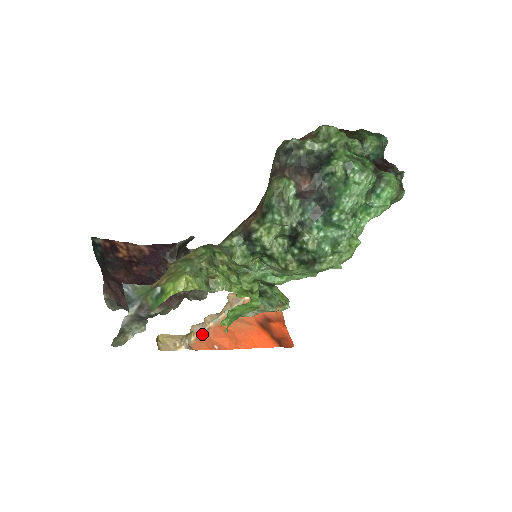
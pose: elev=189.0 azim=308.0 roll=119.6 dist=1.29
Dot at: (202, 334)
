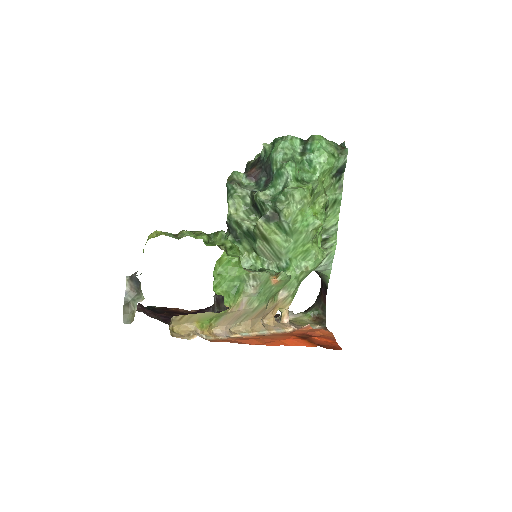
Dot at: (225, 338)
